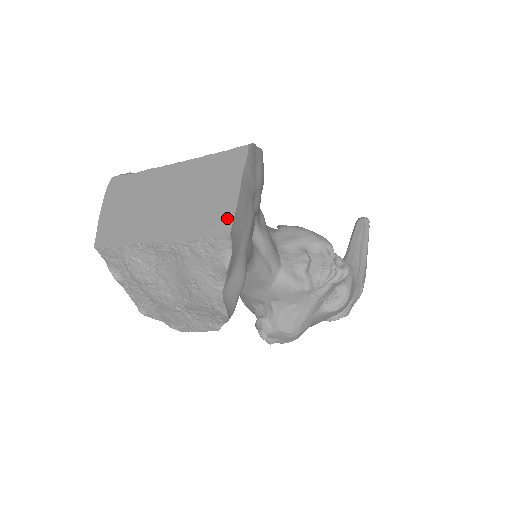
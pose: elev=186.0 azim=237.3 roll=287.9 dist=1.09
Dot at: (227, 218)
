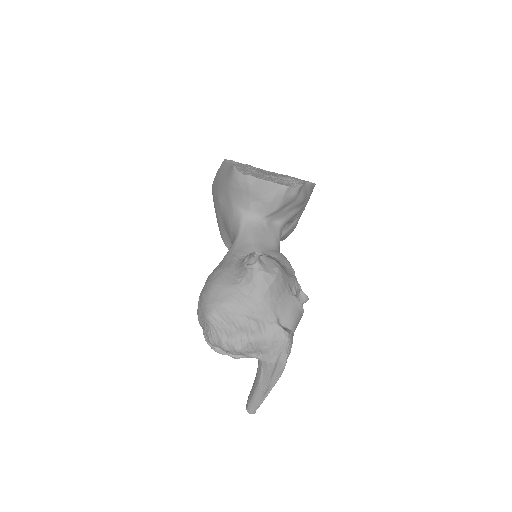
Dot at: occluded
